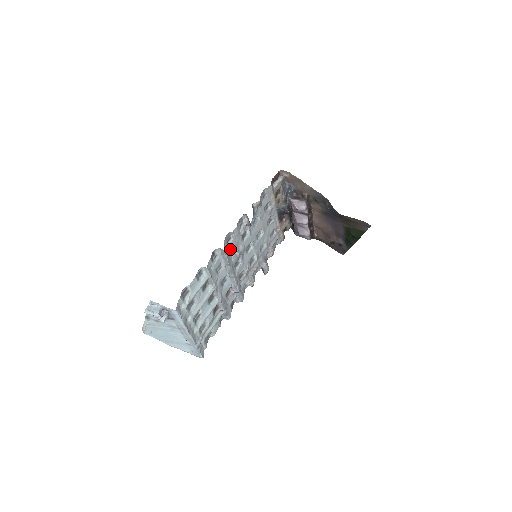
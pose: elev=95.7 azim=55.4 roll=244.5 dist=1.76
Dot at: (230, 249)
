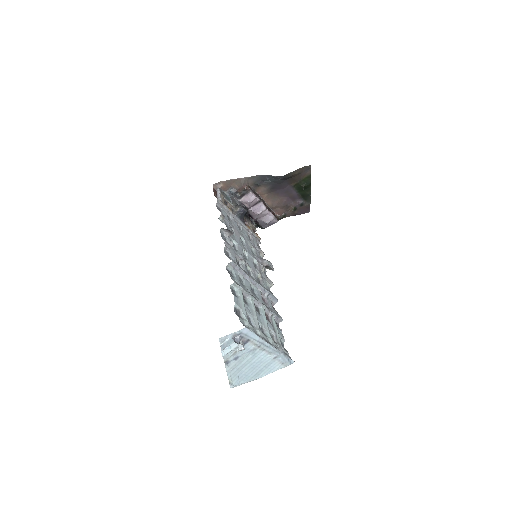
Dot at: (235, 261)
